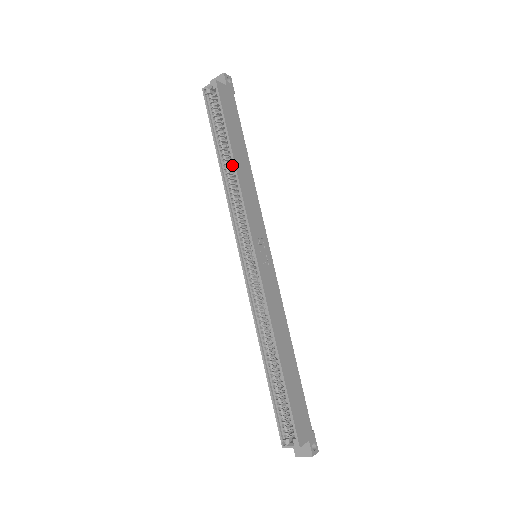
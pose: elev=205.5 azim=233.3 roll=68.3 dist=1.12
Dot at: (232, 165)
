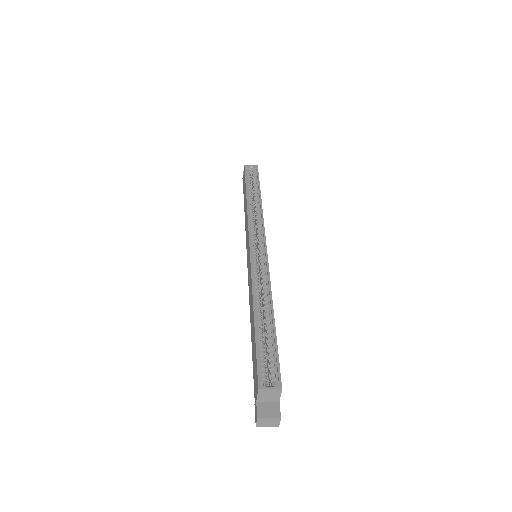
Dot at: (257, 201)
